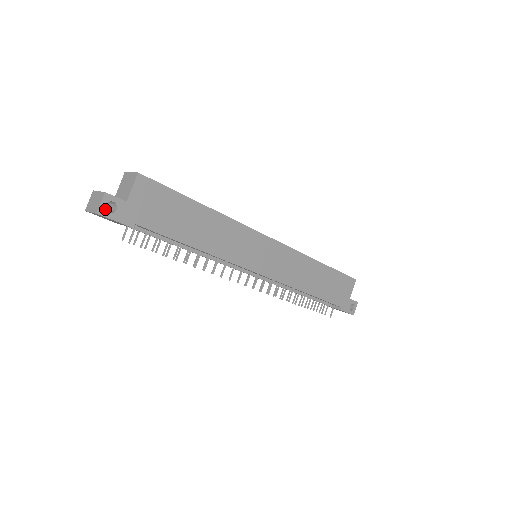
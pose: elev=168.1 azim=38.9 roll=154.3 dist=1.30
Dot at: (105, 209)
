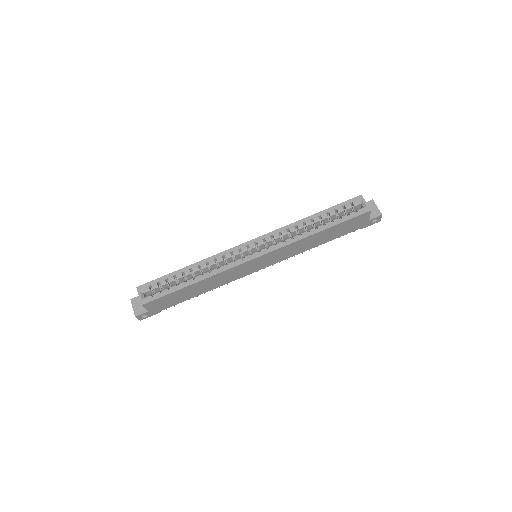
Dot at: (142, 318)
